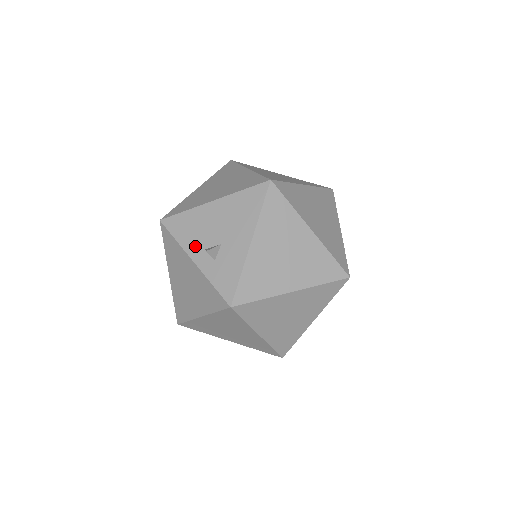
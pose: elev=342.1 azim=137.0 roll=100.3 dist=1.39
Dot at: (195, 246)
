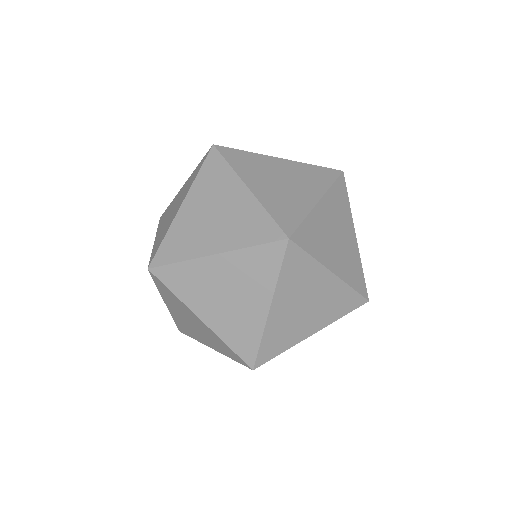
Dot at: occluded
